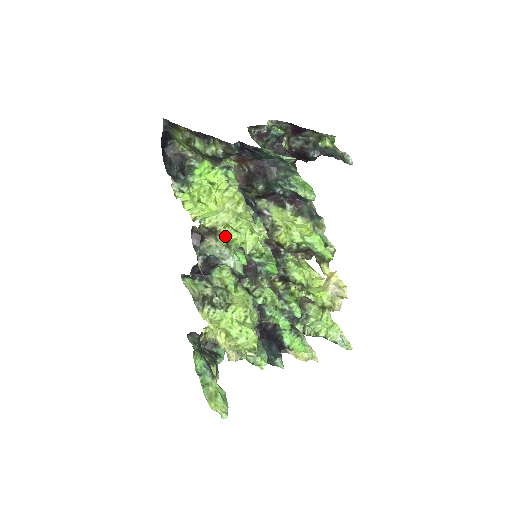
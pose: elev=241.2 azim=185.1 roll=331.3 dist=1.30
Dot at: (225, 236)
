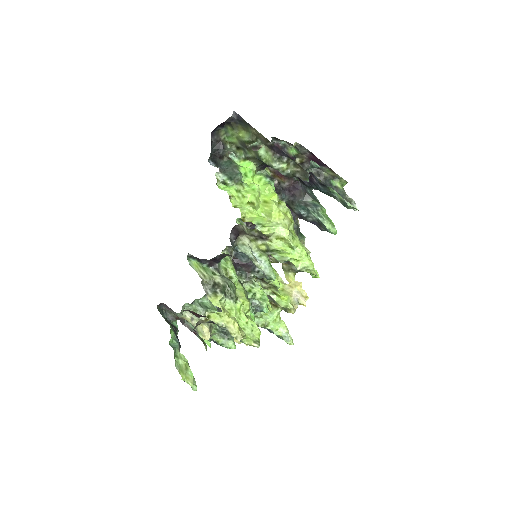
Dot at: (278, 247)
